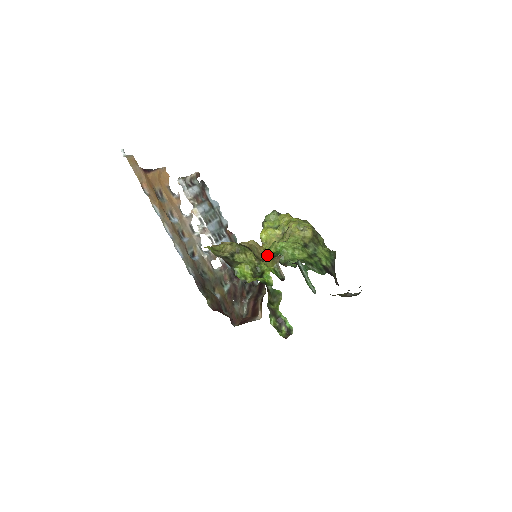
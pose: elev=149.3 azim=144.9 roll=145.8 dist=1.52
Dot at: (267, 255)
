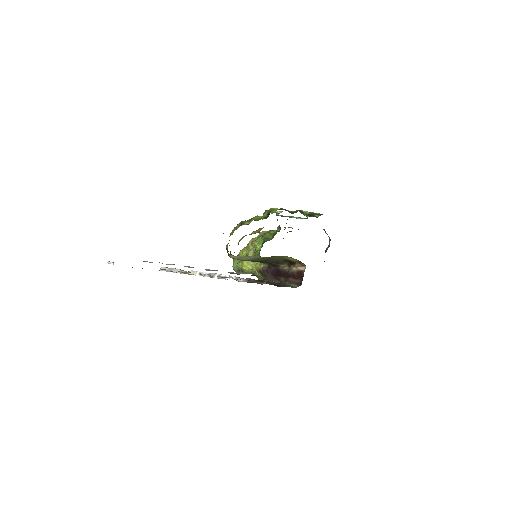
Dot at: (259, 229)
